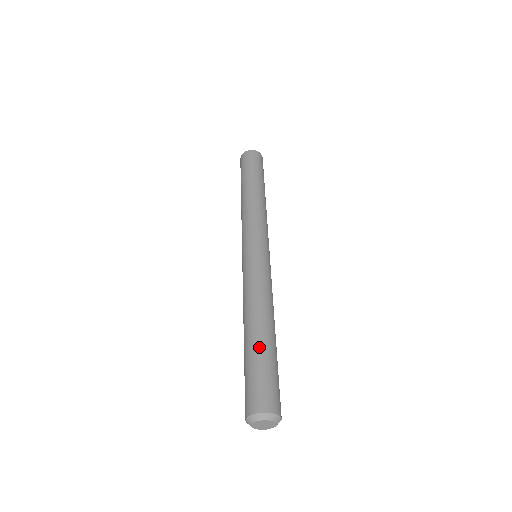
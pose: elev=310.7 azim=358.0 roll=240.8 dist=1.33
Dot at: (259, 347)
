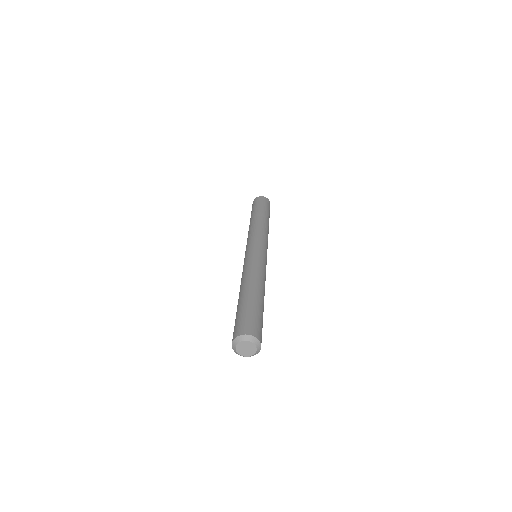
Dot at: (239, 304)
